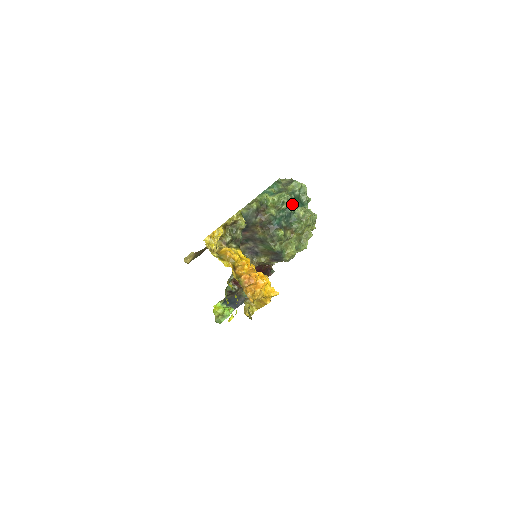
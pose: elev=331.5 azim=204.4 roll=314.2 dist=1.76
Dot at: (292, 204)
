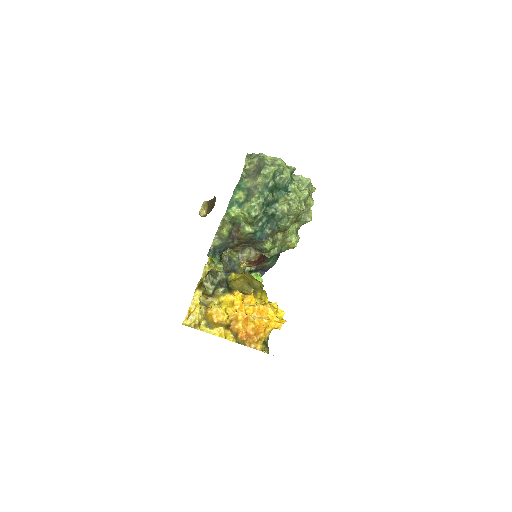
Dot at: (270, 202)
